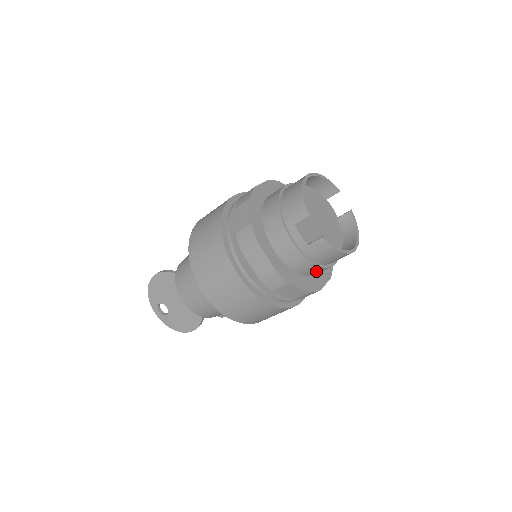
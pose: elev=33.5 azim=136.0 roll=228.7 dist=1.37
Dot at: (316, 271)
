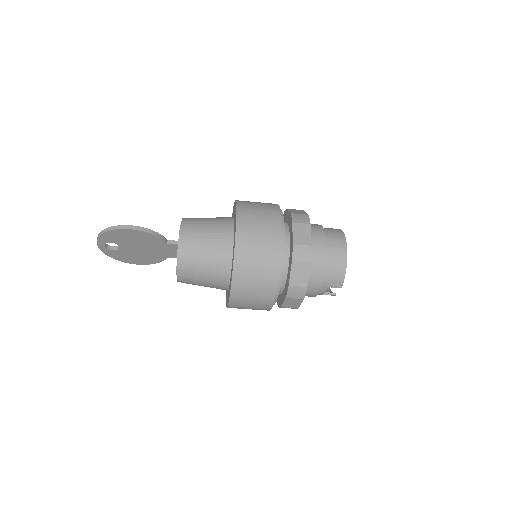
Dot at: occluded
